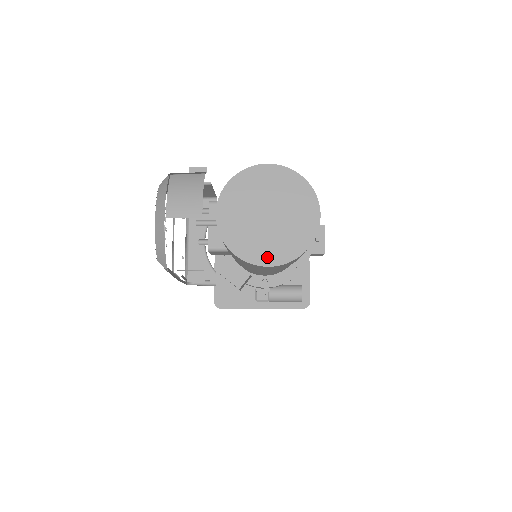
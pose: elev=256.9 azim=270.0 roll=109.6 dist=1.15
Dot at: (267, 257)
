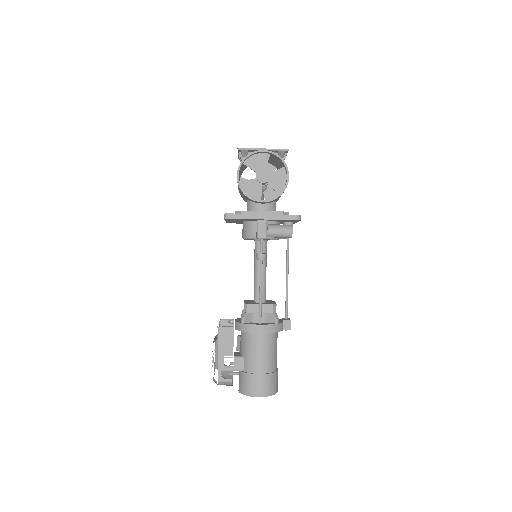
Dot at: occluded
